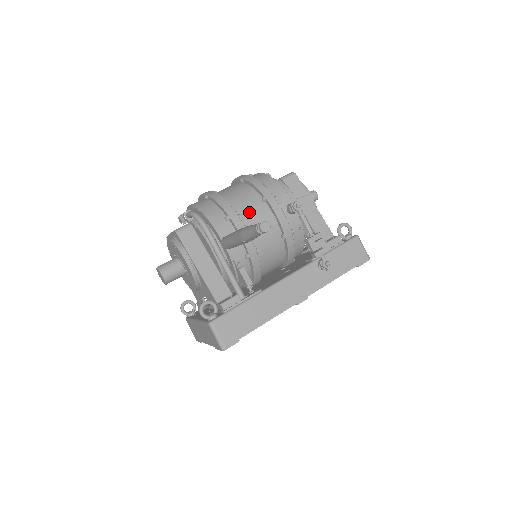
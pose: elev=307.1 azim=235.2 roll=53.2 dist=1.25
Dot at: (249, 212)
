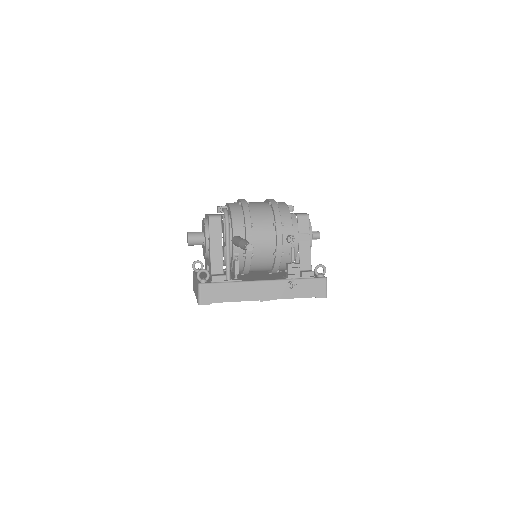
Dot at: (260, 228)
